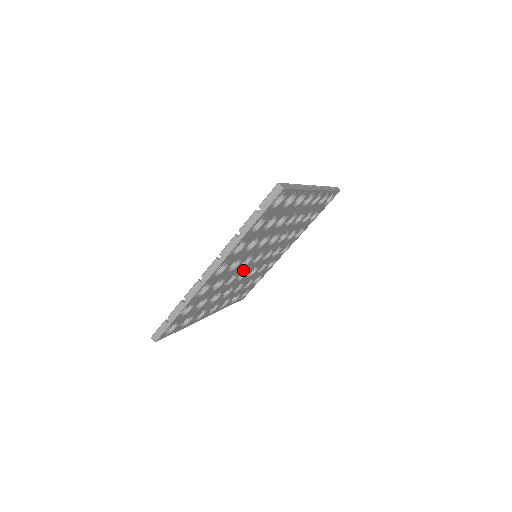
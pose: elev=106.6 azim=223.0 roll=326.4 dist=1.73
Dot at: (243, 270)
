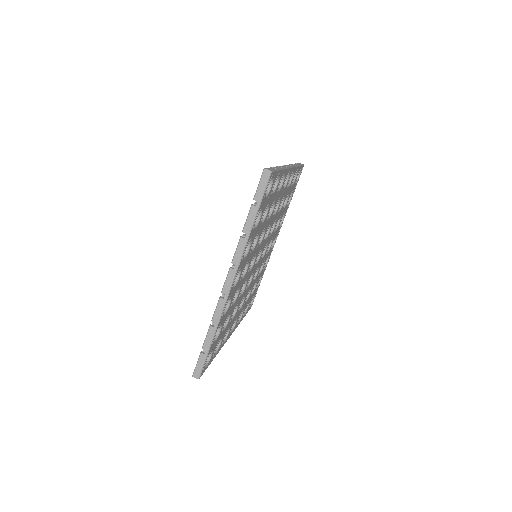
Dot at: (250, 274)
